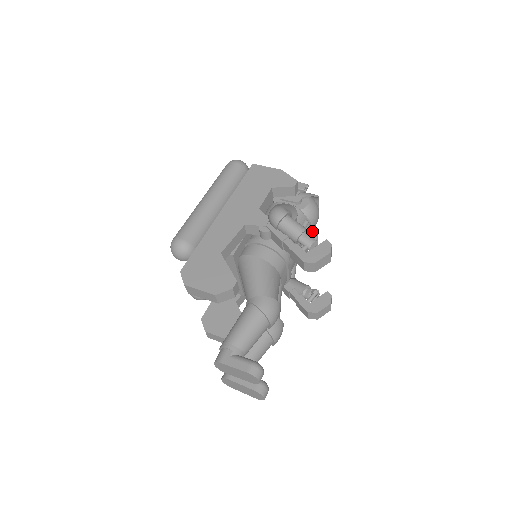
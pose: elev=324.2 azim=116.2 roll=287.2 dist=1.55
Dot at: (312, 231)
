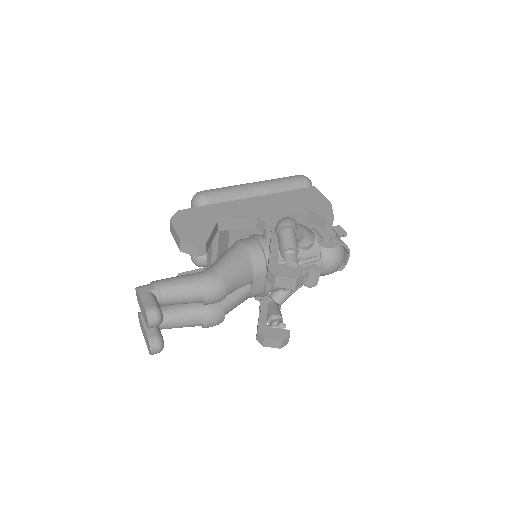
Dot at: (316, 269)
